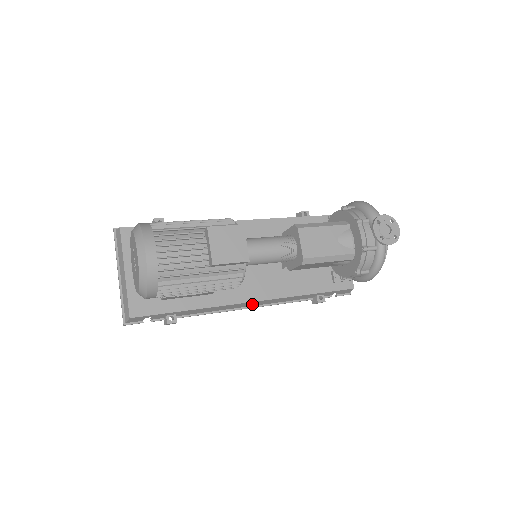
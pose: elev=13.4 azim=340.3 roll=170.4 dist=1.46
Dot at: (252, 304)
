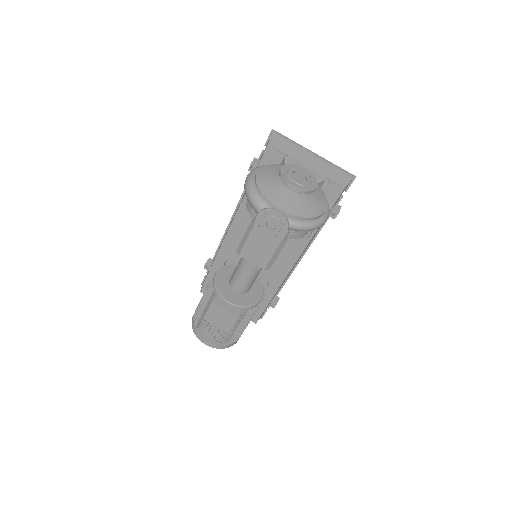
Dot at: (298, 260)
